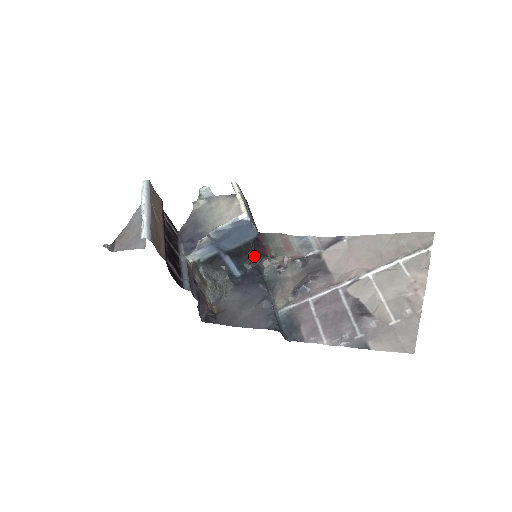
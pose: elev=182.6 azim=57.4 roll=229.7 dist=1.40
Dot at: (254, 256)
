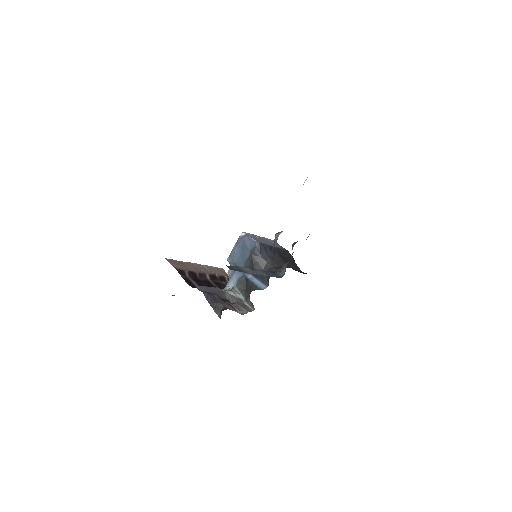
Dot at: (274, 268)
